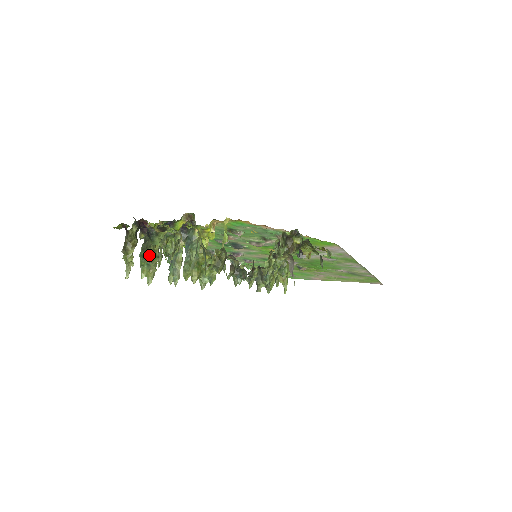
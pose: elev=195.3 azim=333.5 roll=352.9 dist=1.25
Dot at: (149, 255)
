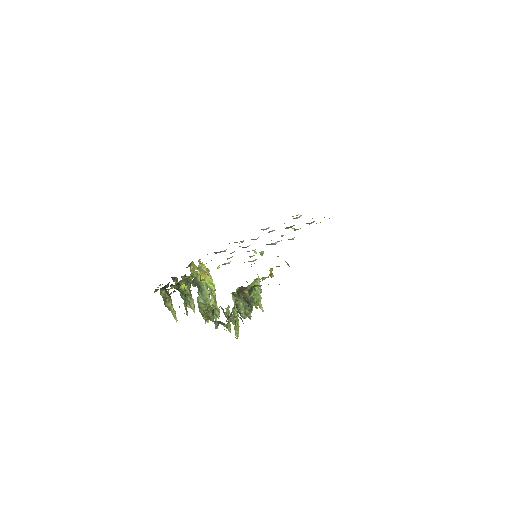
Dot at: (184, 295)
